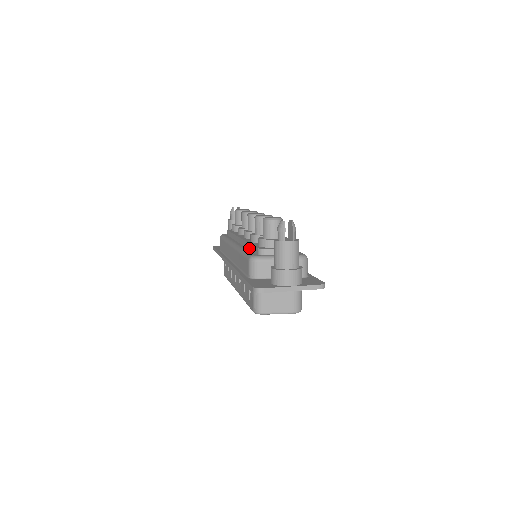
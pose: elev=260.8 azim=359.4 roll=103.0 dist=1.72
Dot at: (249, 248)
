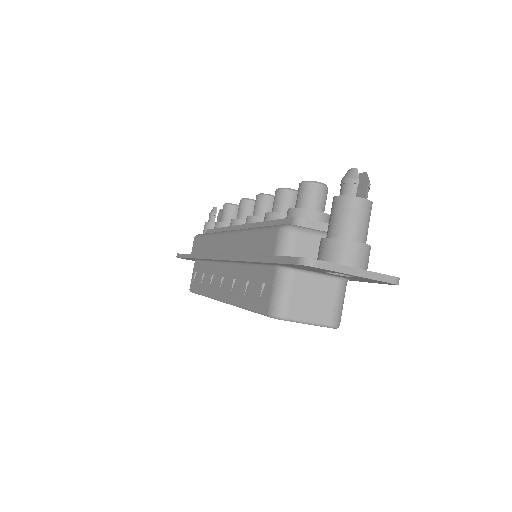
Dot at: occluded
